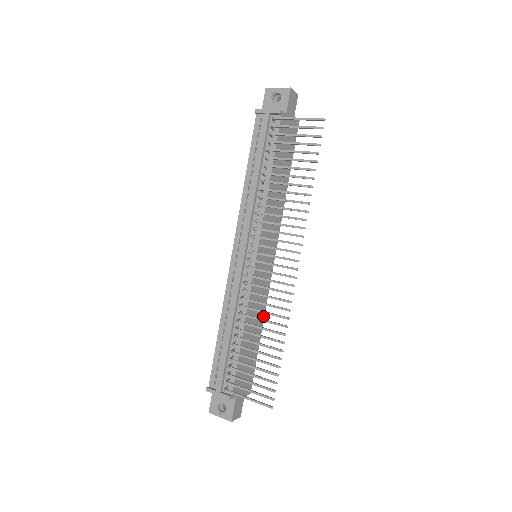
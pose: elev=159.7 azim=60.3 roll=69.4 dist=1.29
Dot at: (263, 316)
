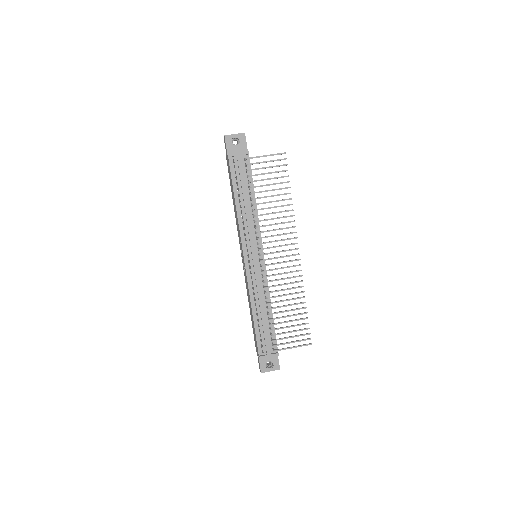
Dot at: occluded
